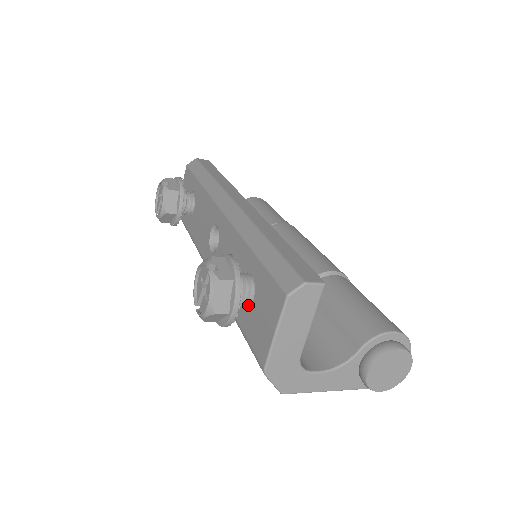
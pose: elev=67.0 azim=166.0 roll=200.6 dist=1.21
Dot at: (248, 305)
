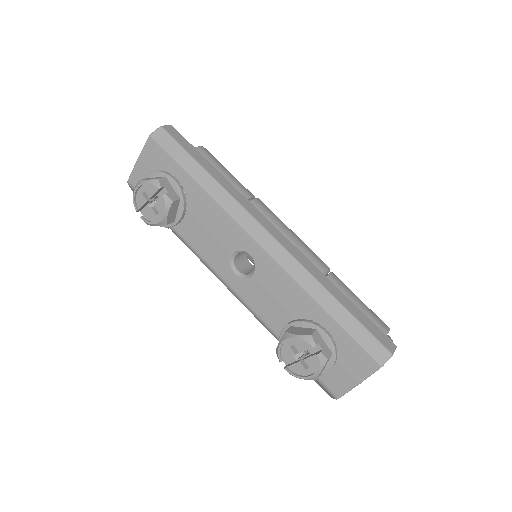
Dot at: occluded
